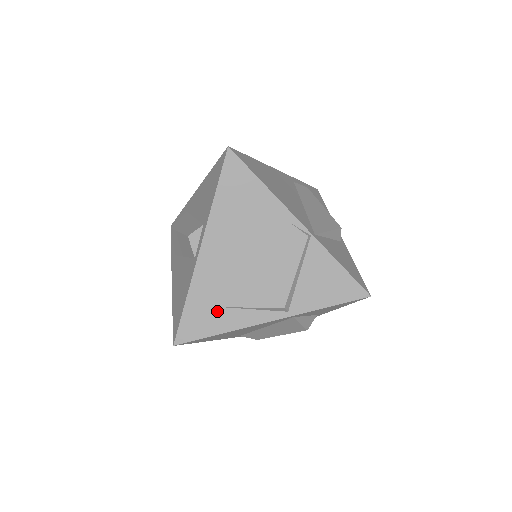
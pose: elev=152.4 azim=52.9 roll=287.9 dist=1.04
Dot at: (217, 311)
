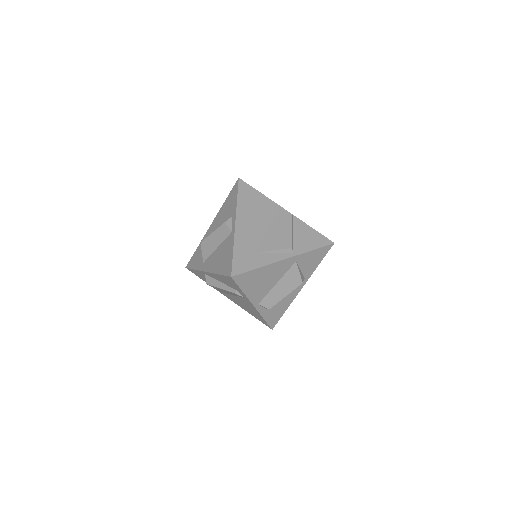
Dot at: (253, 255)
